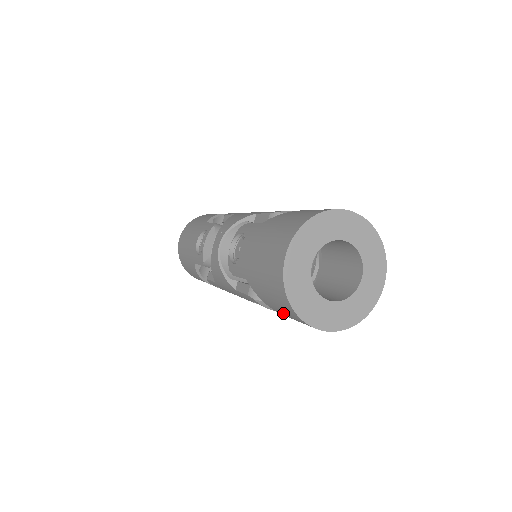
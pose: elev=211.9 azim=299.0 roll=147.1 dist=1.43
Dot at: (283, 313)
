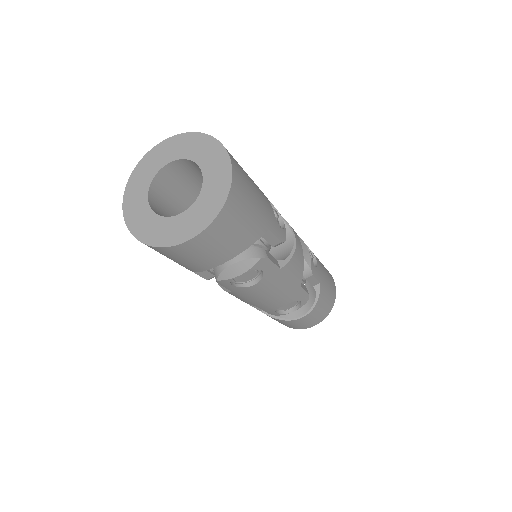
Dot at: (192, 262)
